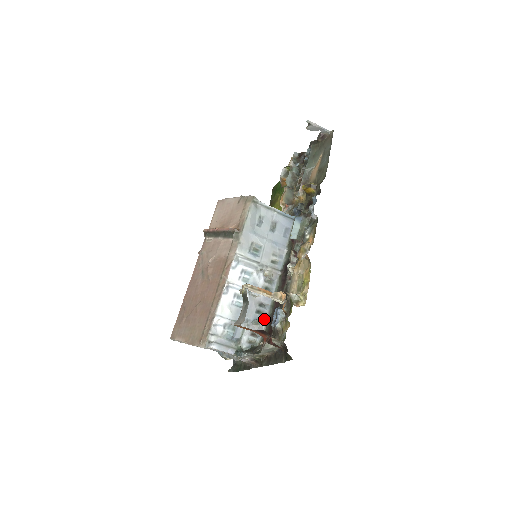
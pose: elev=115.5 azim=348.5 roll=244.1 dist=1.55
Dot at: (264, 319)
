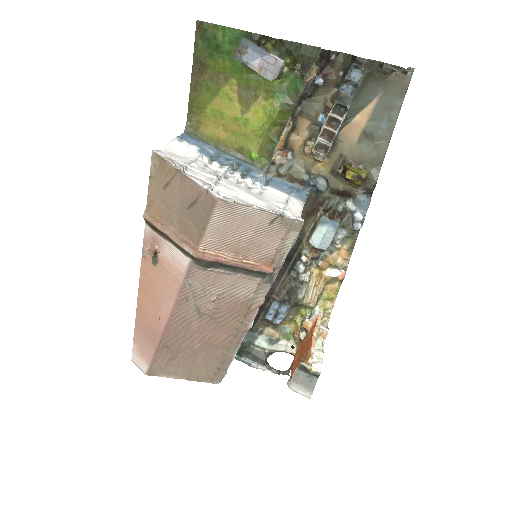
Dot at: occluded
